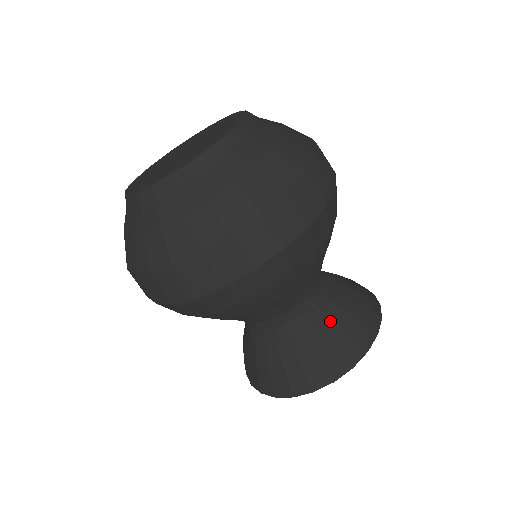
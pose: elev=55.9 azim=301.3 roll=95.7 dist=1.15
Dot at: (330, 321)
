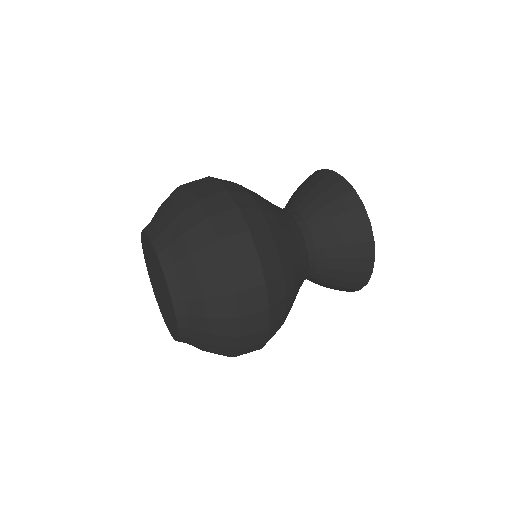
Dot at: (335, 250)
